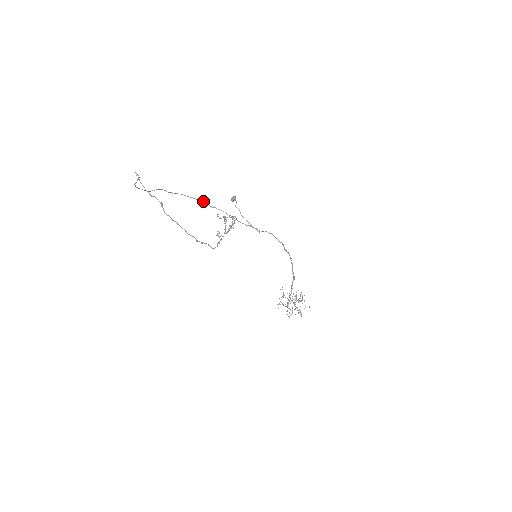
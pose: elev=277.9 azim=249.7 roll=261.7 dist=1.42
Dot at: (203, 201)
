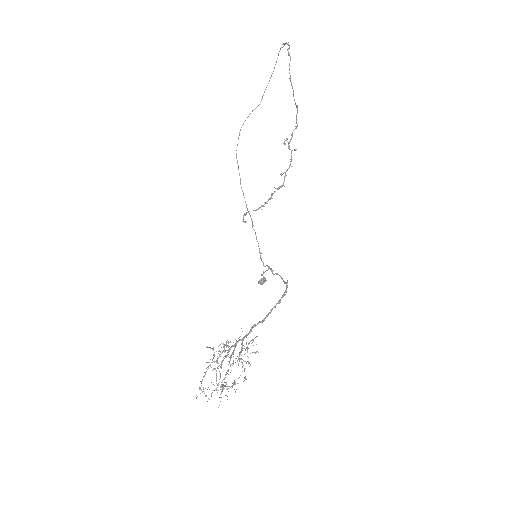
Dot at: occluded
